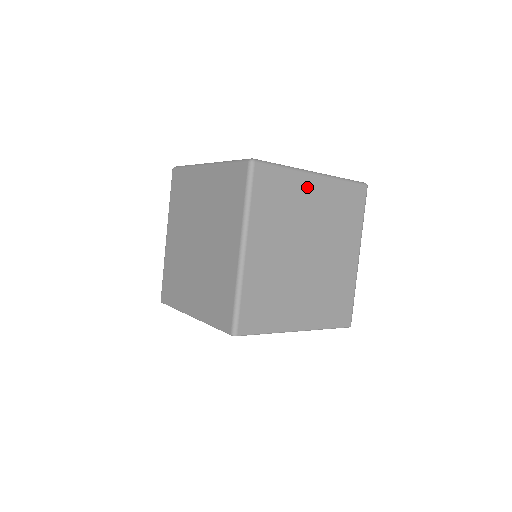
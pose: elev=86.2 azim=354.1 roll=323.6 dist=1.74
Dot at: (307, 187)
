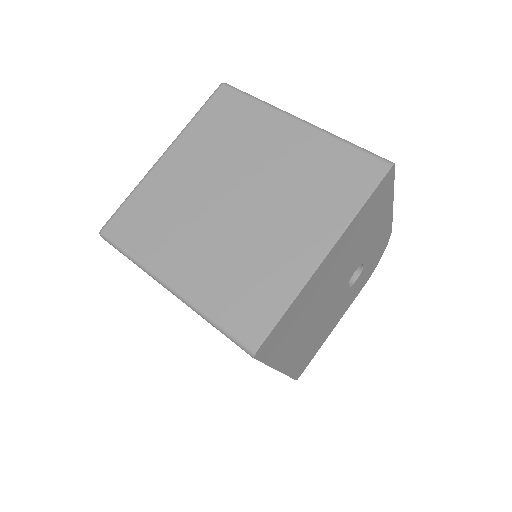
Dot at: (166, 173)
